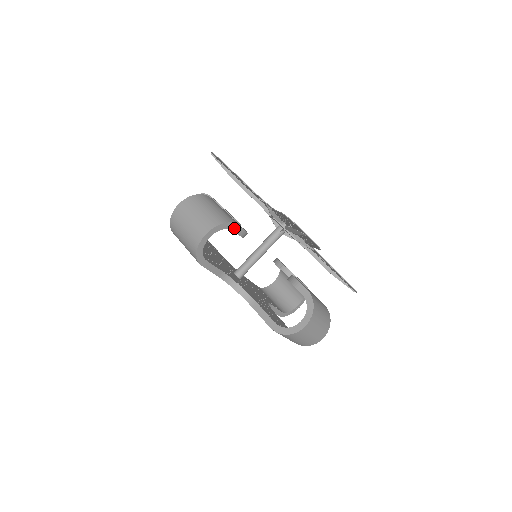
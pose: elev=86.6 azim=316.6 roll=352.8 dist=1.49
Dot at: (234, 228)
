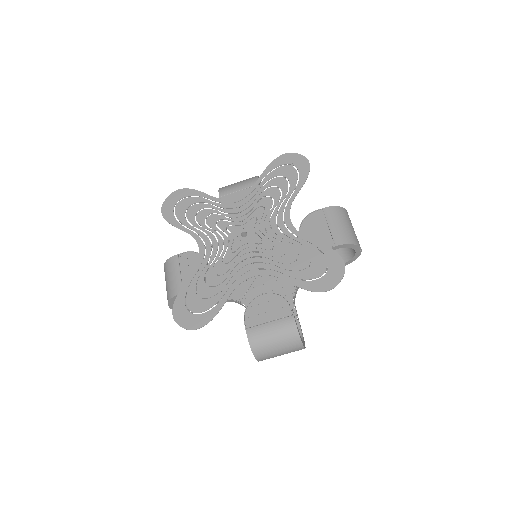
Dot at: occluded
